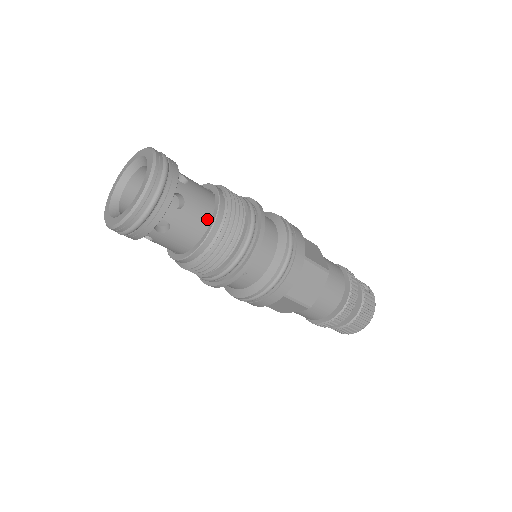
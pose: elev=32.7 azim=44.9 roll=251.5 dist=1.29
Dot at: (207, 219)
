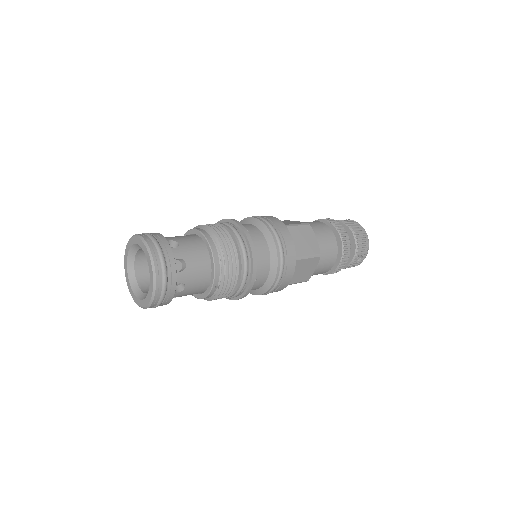
Dot at: (197, 293)
